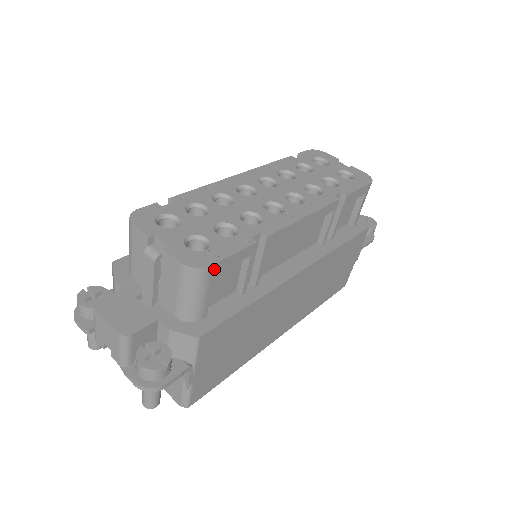
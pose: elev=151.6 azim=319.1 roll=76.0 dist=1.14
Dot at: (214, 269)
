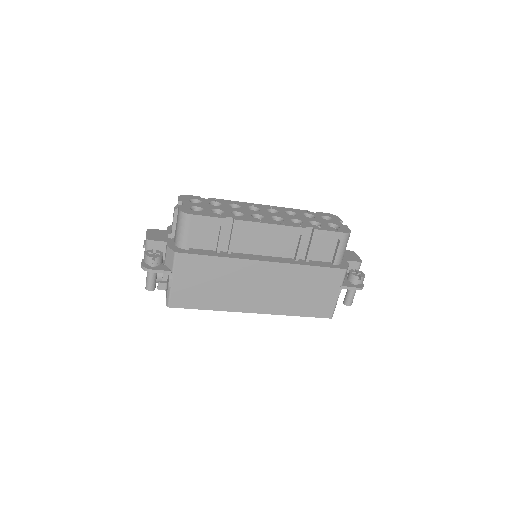
Dot at: (193, 218)
